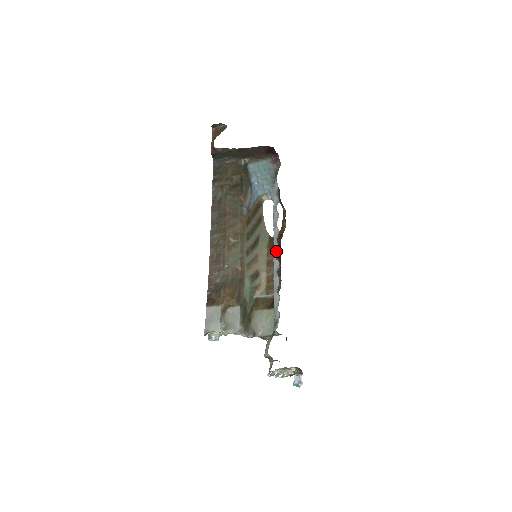
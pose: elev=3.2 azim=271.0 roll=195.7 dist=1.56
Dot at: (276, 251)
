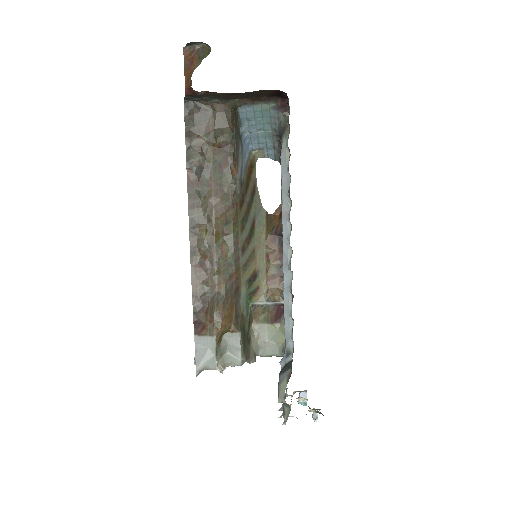
Dot at: (288, 256)
